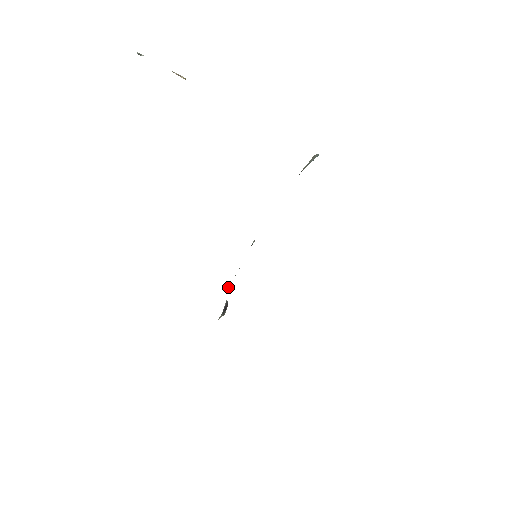
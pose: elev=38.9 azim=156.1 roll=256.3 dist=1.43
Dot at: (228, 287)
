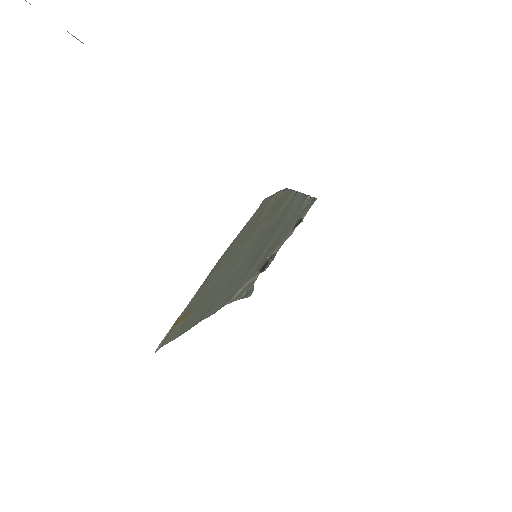
Dot at: (296, 225)
